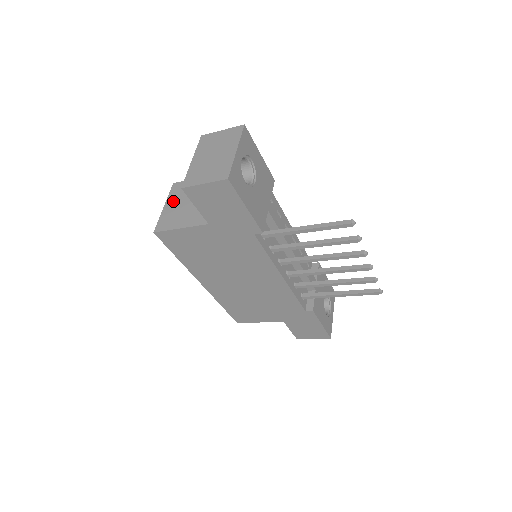
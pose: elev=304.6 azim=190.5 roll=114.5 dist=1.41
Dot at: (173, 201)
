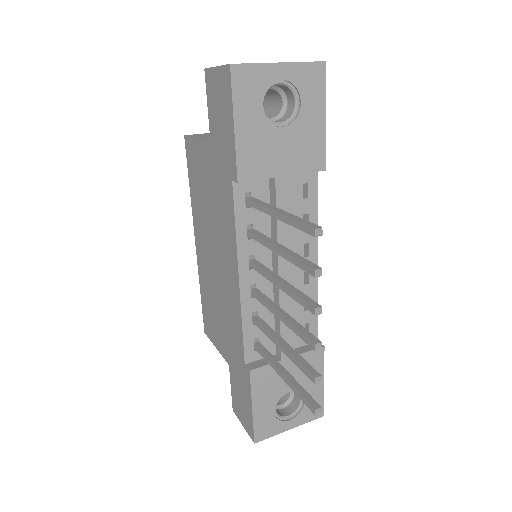
Dot at: occluded
